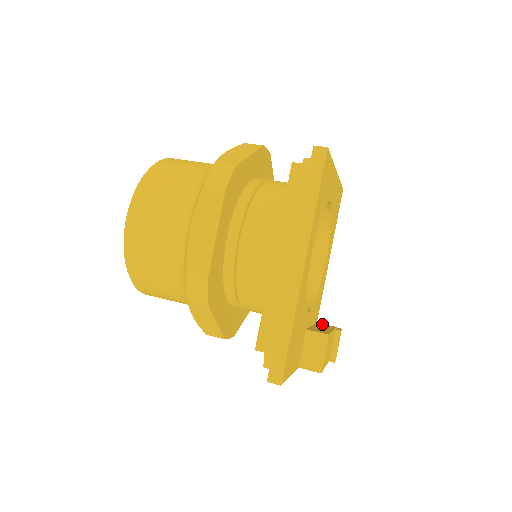
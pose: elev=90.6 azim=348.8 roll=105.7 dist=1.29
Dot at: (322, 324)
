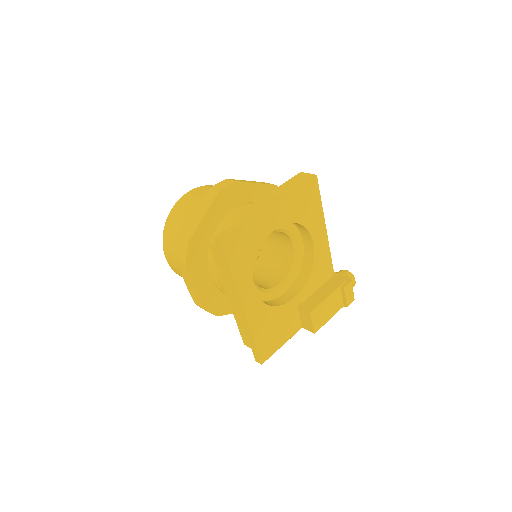
Dot at: (335, 279)
